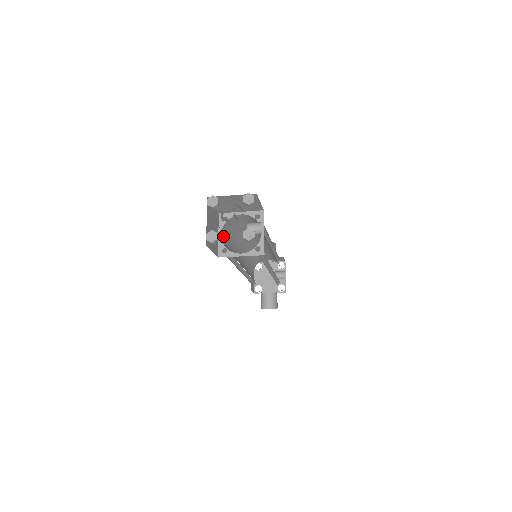
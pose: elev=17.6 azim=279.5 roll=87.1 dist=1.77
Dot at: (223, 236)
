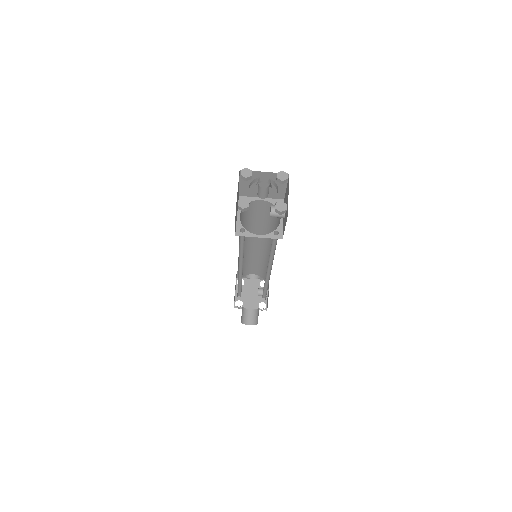
Dot at: occluded
